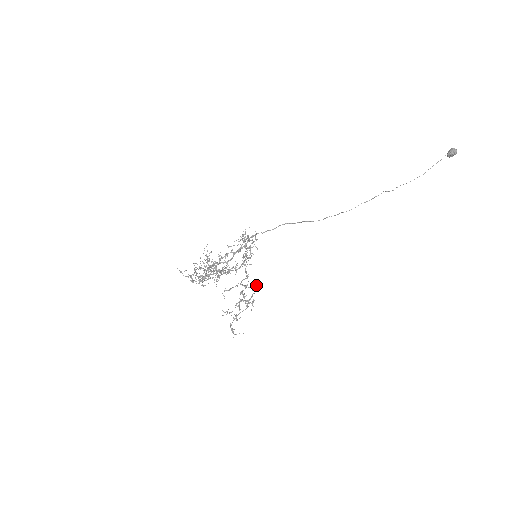
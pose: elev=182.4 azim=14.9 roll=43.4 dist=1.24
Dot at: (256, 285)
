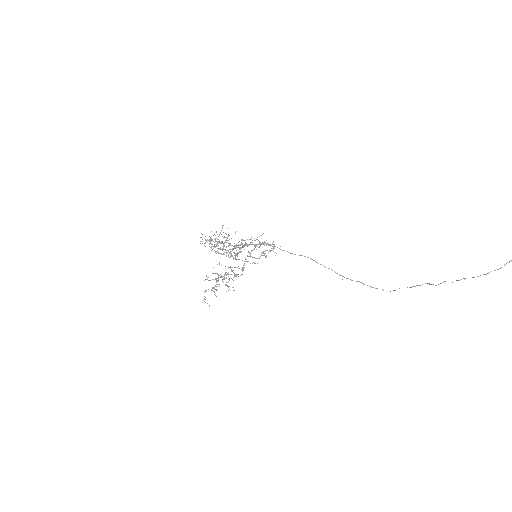
Dot at: (238, 274)
